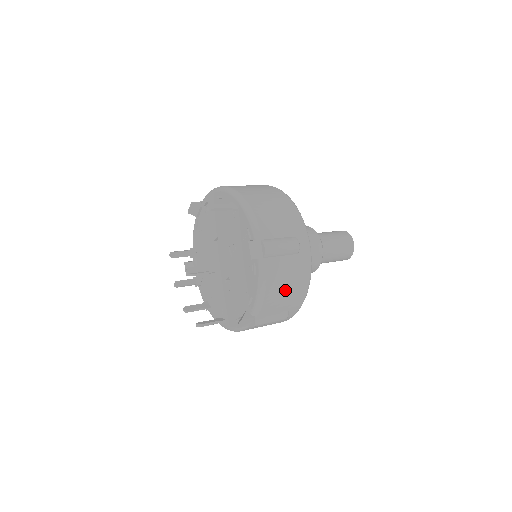
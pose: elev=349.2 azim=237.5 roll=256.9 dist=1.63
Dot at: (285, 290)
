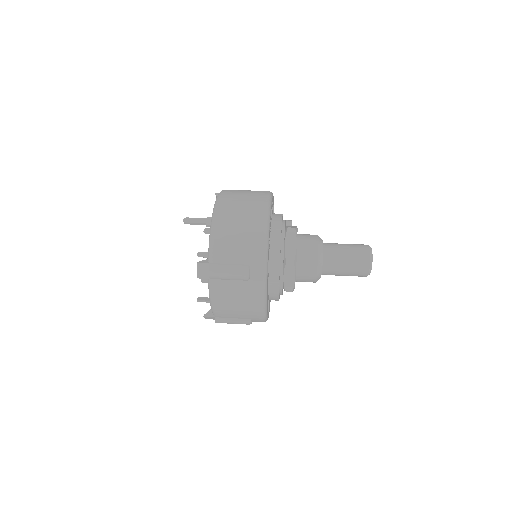
Dot at: (236, 306)
